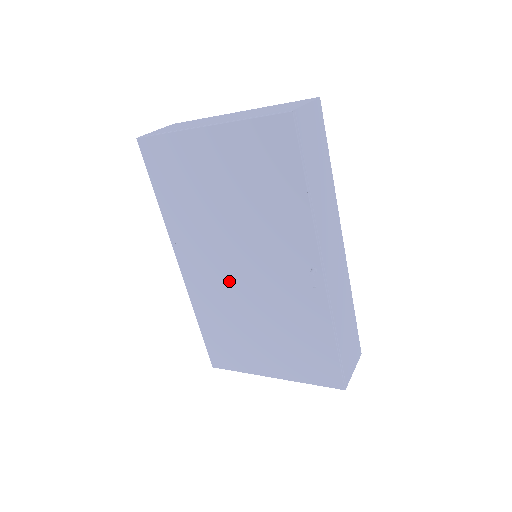
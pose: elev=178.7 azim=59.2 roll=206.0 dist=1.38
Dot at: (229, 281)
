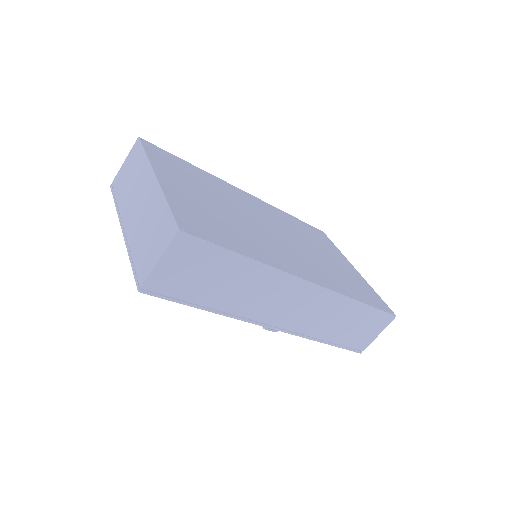
Dot at: occluded
